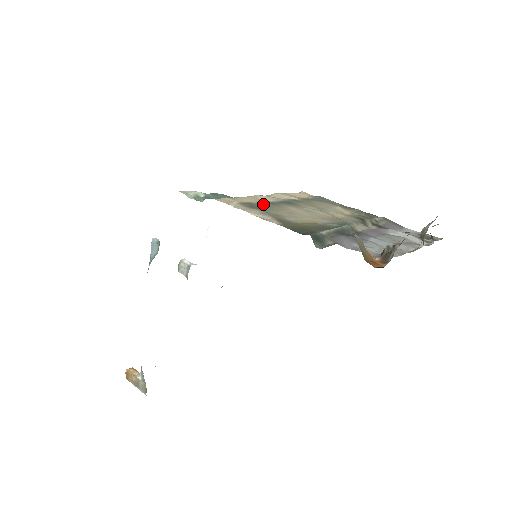
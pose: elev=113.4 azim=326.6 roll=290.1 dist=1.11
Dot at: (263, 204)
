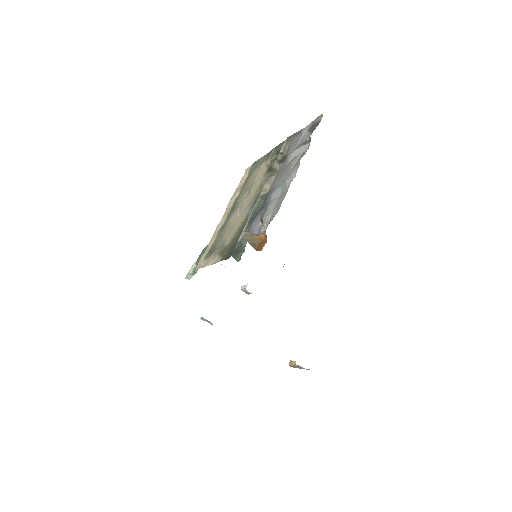
Dot at: (217, 238)
